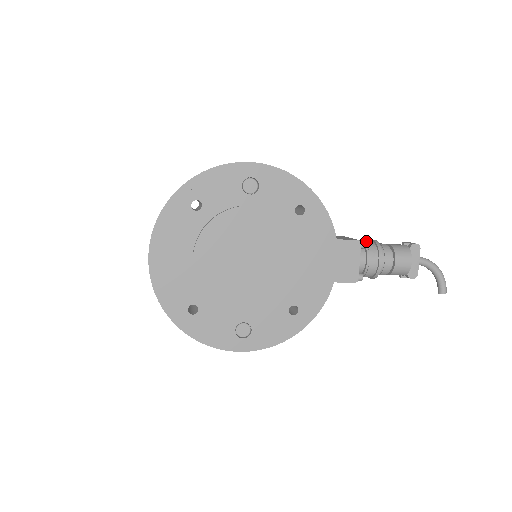
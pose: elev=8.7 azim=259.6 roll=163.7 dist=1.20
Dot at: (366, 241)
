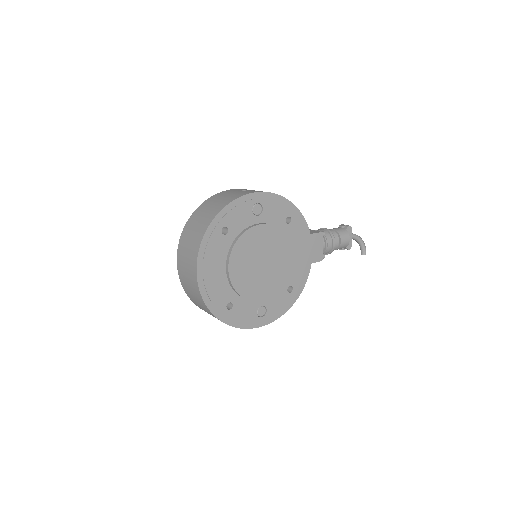
Dot at: (321, 230)
